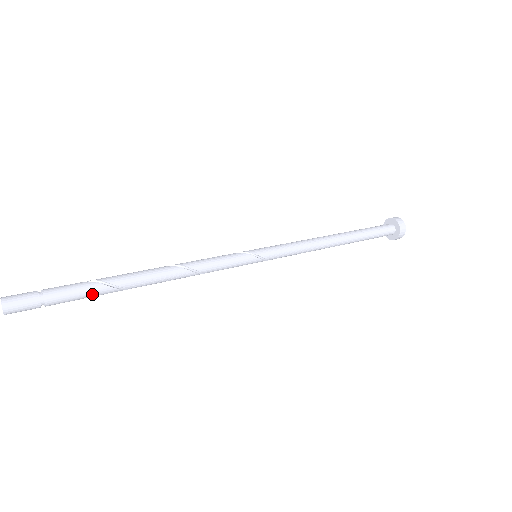
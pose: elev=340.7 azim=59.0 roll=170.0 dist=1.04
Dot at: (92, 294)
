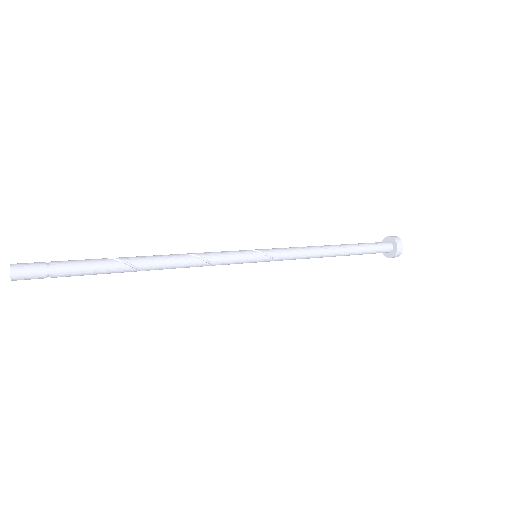
Dot at: (96, 264)
